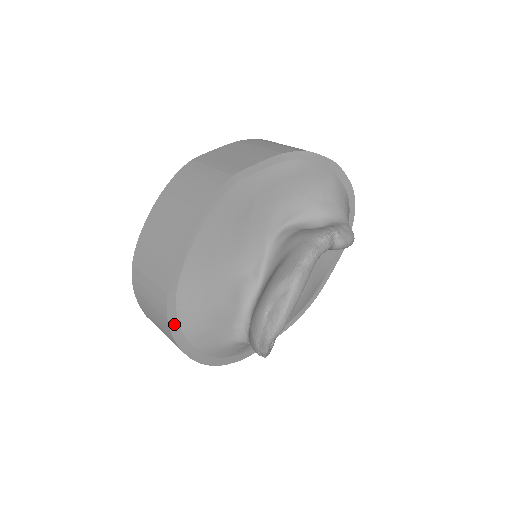
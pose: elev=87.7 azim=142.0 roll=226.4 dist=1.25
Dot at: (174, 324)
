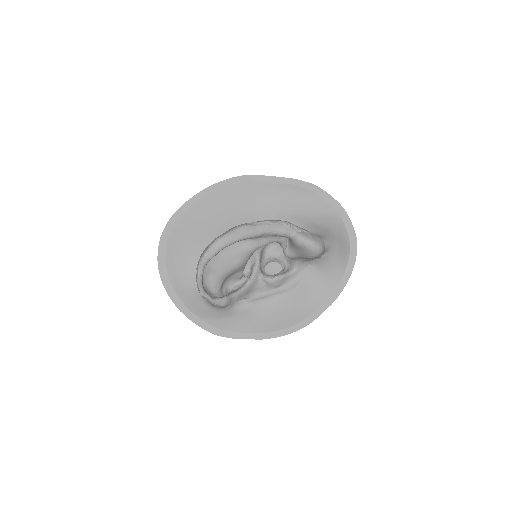
Dot at: (163, 245)
